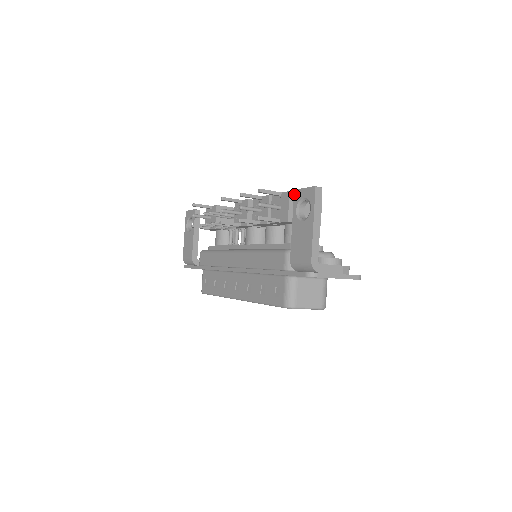
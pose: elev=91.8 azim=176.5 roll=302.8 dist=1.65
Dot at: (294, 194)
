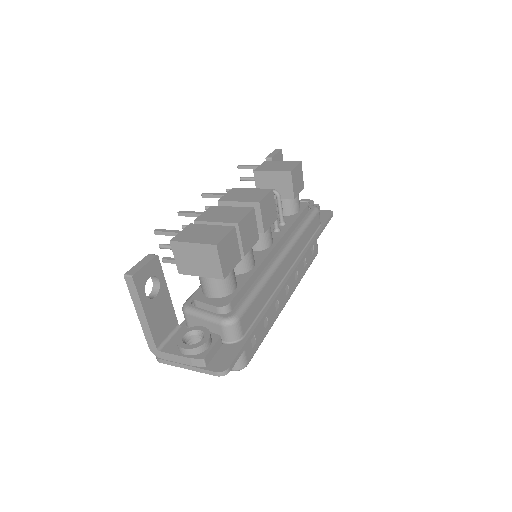
Dot at: occluded
